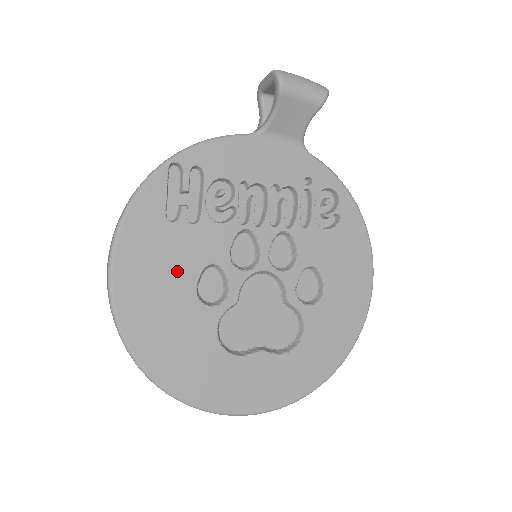
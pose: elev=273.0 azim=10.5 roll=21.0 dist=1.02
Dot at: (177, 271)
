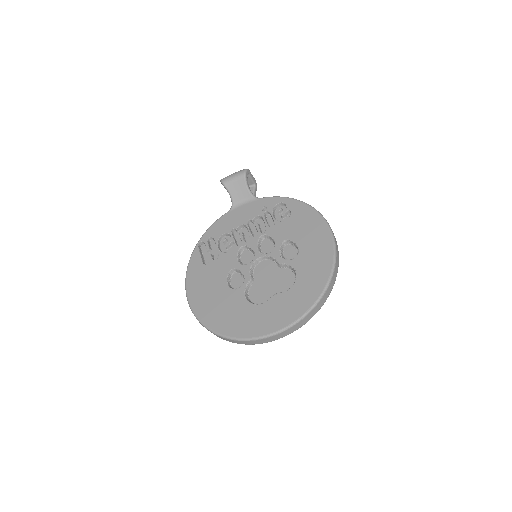
Dot at: (216, 282)
